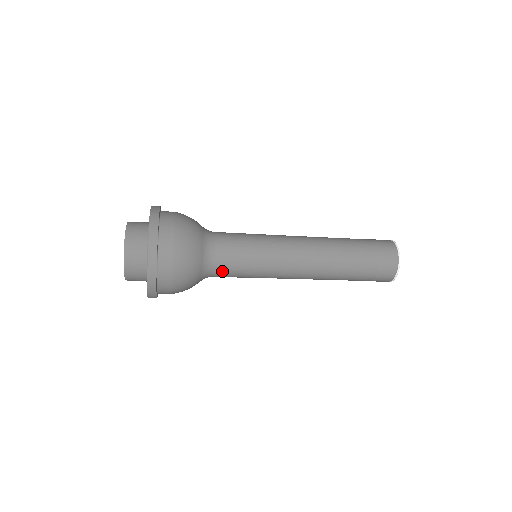
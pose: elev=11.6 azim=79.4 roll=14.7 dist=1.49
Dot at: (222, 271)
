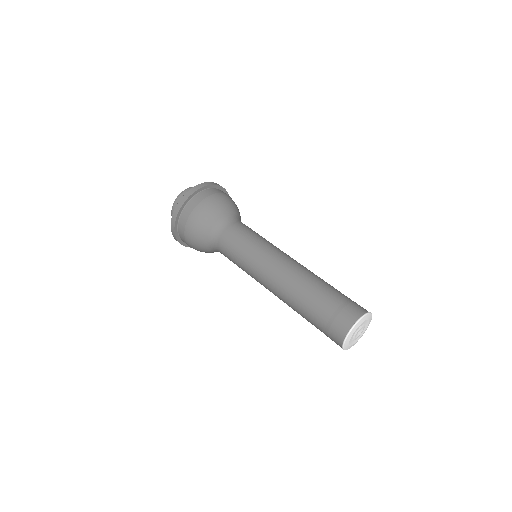
Dot at: occluded
